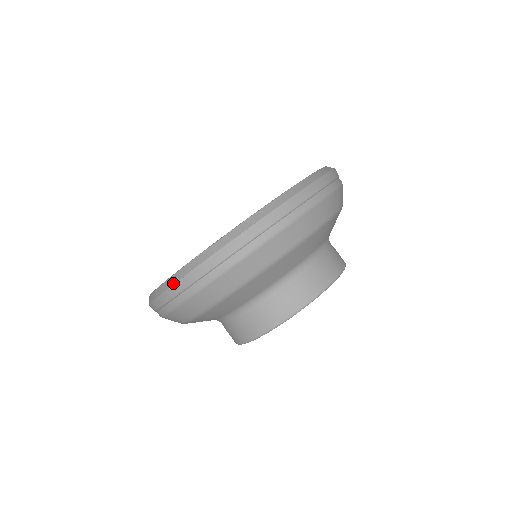
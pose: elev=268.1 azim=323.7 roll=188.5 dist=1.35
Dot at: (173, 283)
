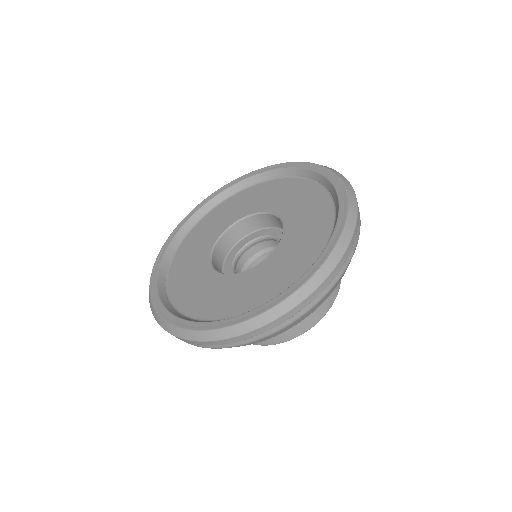
Dot at: (149, 297)
